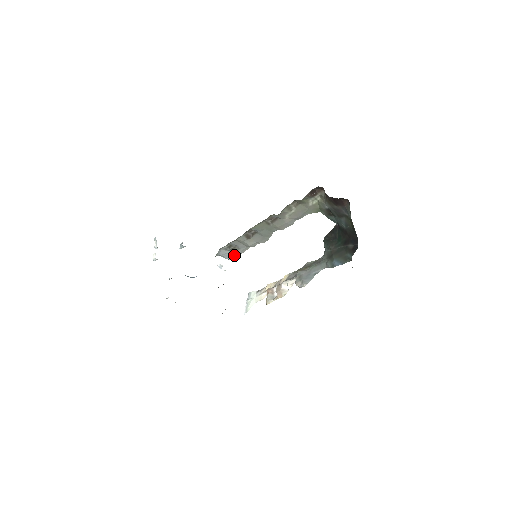
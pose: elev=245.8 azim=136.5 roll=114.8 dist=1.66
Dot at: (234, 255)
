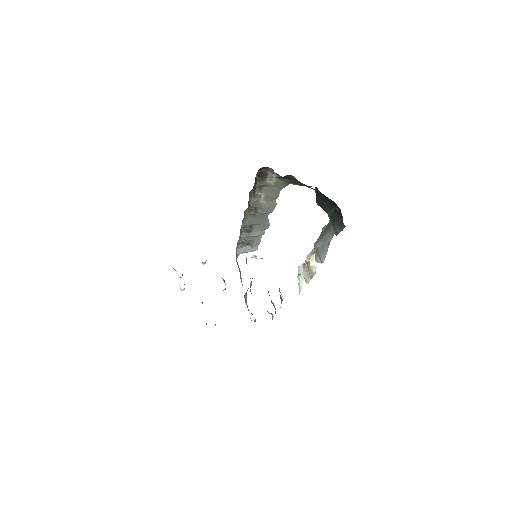
Dot at: (255, 246)
